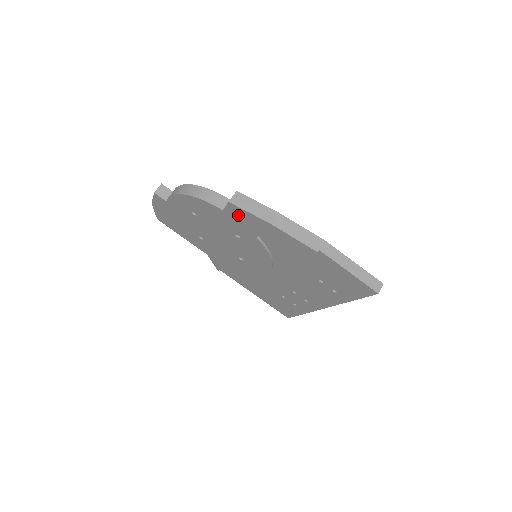
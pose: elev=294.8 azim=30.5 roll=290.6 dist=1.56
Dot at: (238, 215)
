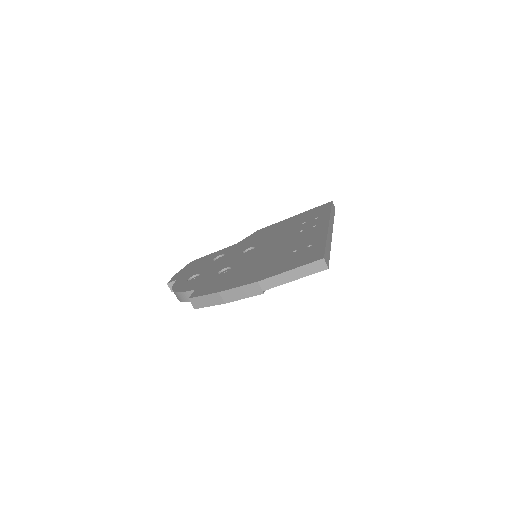
Dot at: occluded
